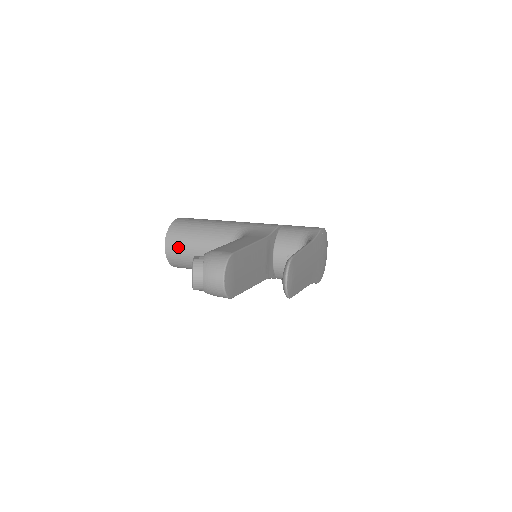
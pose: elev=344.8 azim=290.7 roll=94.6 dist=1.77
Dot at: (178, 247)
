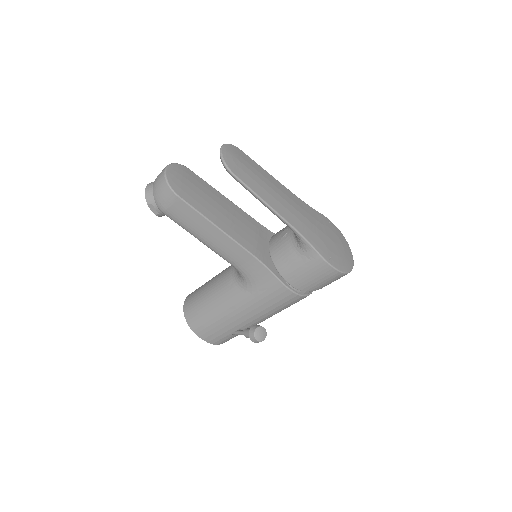
Dot at: (194, 295)
